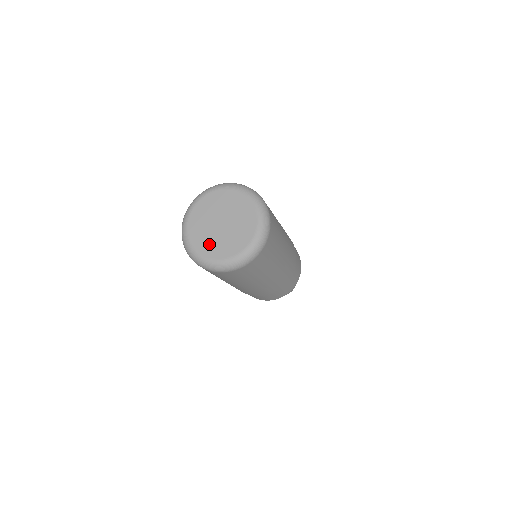
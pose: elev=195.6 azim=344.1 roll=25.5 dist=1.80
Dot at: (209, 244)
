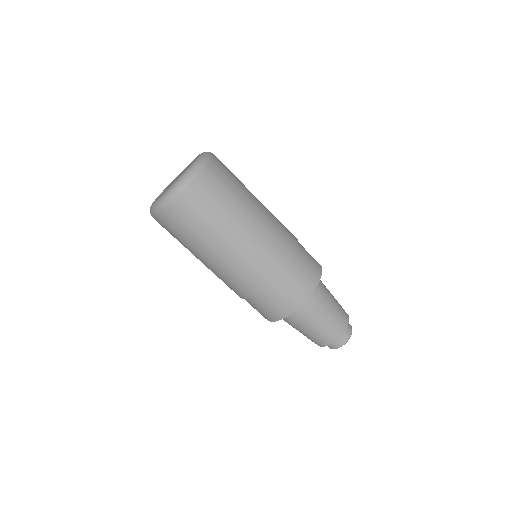
Dot at: occluded
